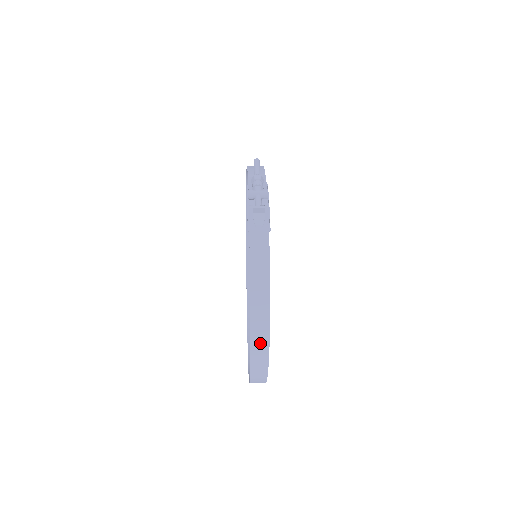
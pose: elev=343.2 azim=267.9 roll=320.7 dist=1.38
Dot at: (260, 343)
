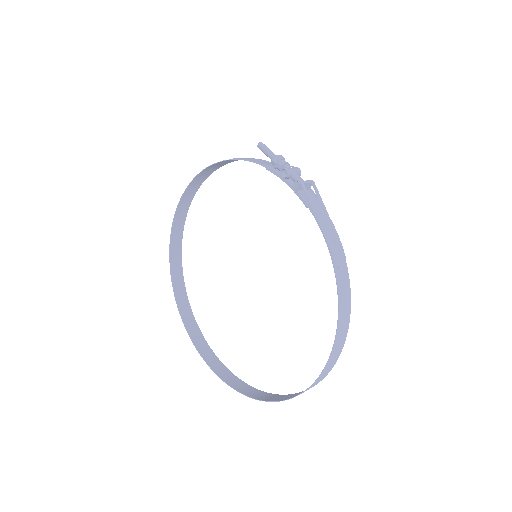
Dot at: (343, 325)
